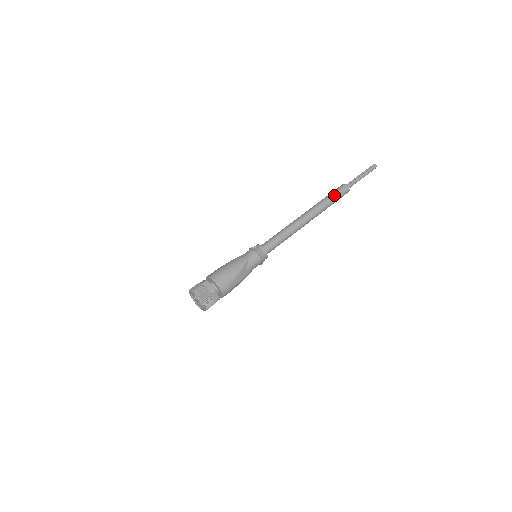
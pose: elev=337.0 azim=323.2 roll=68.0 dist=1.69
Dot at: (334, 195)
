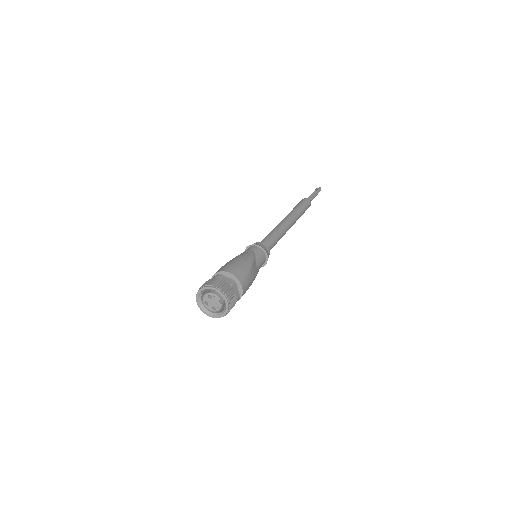
Dot at: (302, 205)
